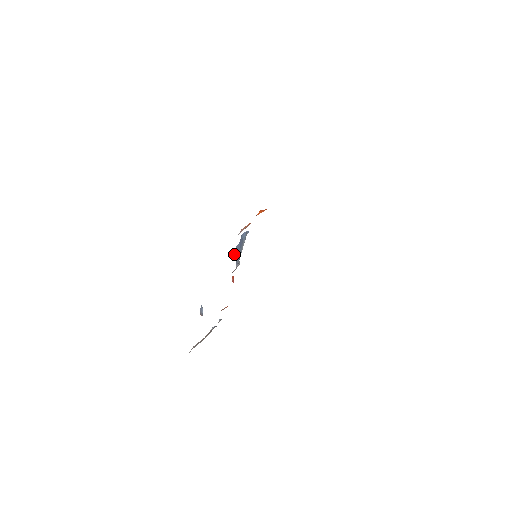
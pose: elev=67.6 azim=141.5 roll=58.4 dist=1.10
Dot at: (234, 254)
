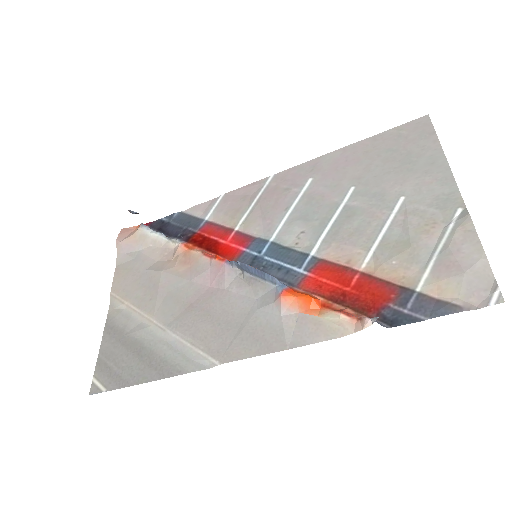
Dot at: (238, 262)
